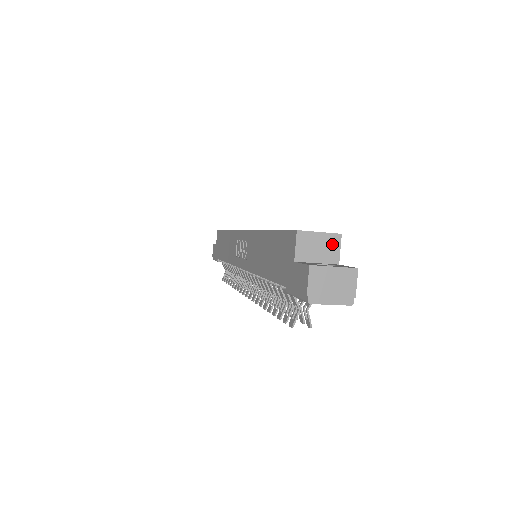
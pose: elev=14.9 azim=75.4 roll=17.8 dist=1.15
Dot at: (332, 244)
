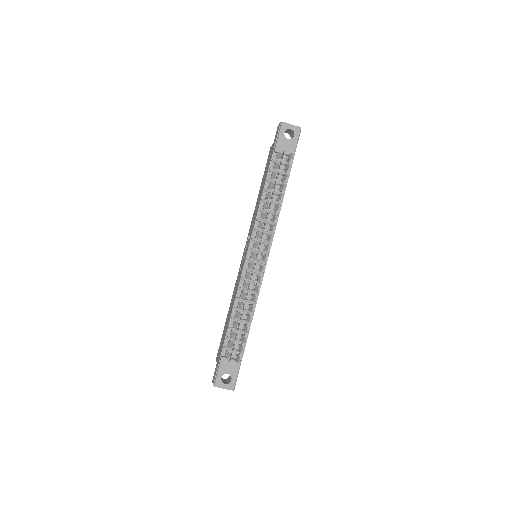
Dot at: occluded
